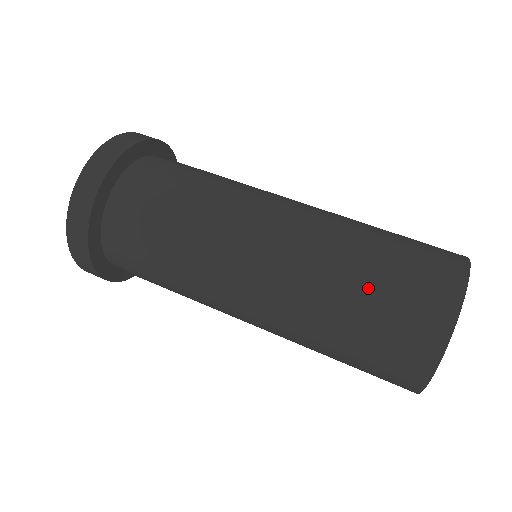
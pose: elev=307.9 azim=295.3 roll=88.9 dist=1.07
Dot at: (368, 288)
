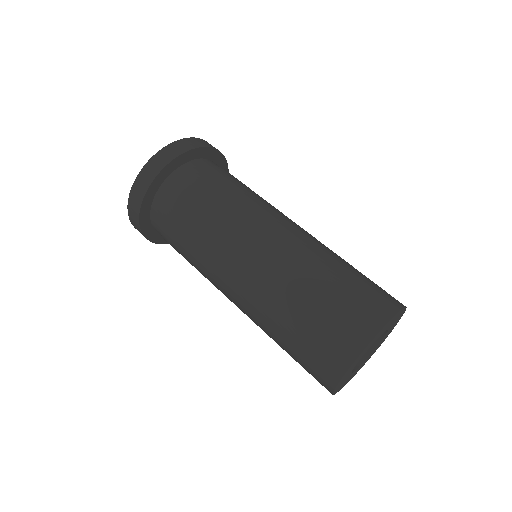
Dot at: (307, 311)
